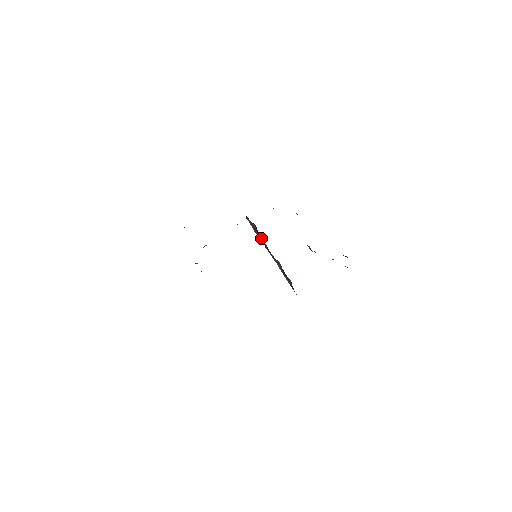
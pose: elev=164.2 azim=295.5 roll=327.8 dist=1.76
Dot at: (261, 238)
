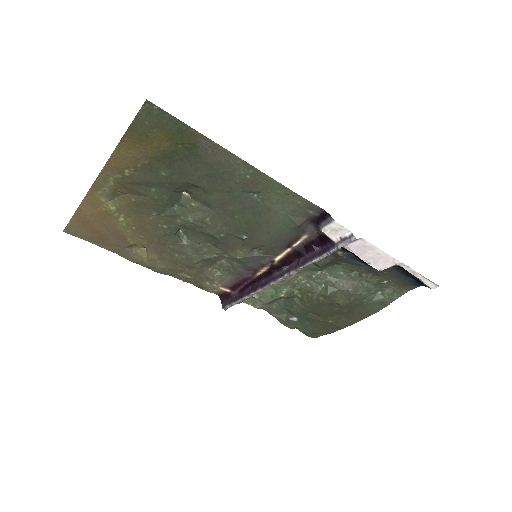
Dot at: (253, 288)
